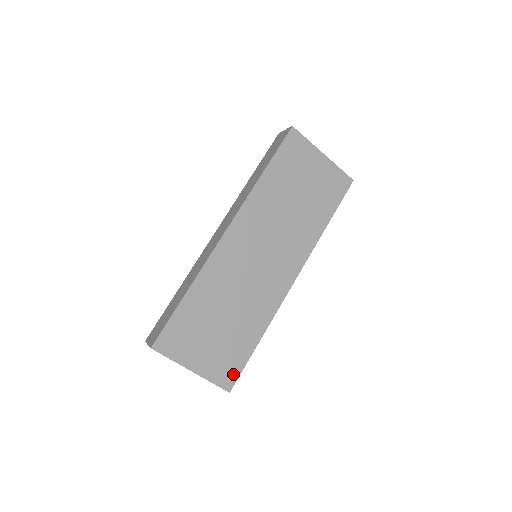
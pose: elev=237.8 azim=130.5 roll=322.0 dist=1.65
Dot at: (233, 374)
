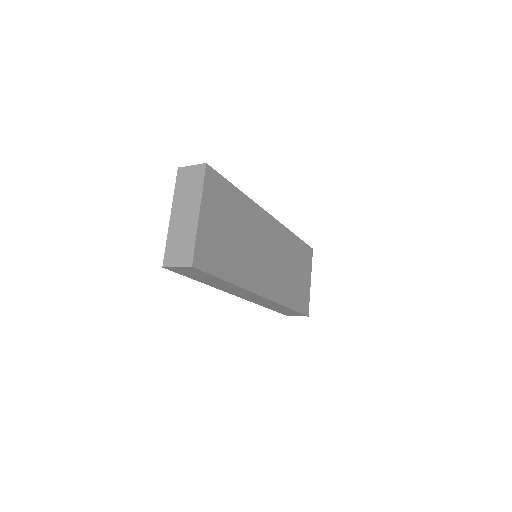
Dot at: (205, 263)
